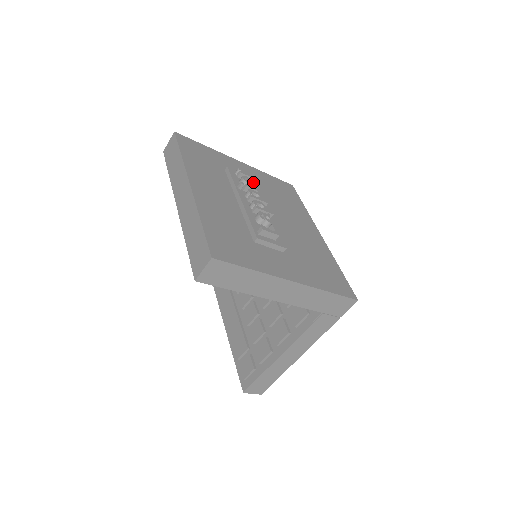
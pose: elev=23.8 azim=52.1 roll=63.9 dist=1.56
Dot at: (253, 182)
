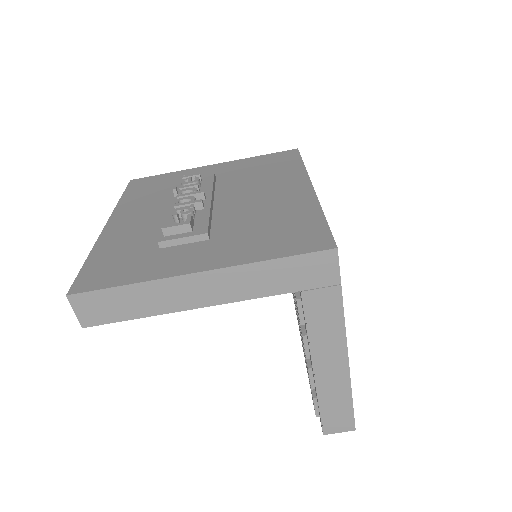
Dot at: (196, 179)
